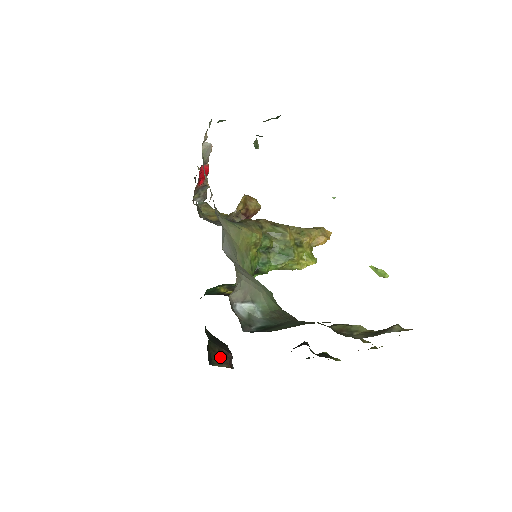
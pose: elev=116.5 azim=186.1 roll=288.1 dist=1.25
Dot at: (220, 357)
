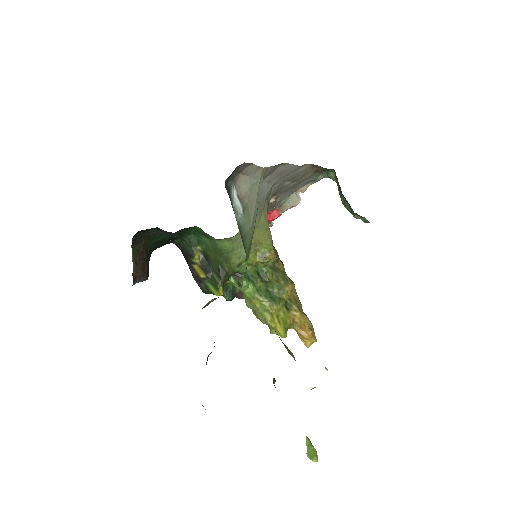
Dot at: (140, 260)
